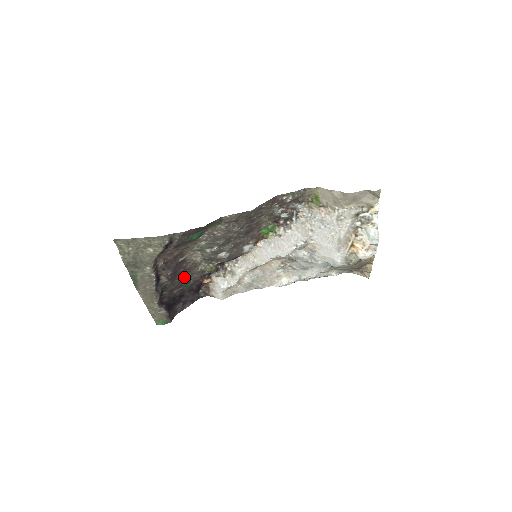
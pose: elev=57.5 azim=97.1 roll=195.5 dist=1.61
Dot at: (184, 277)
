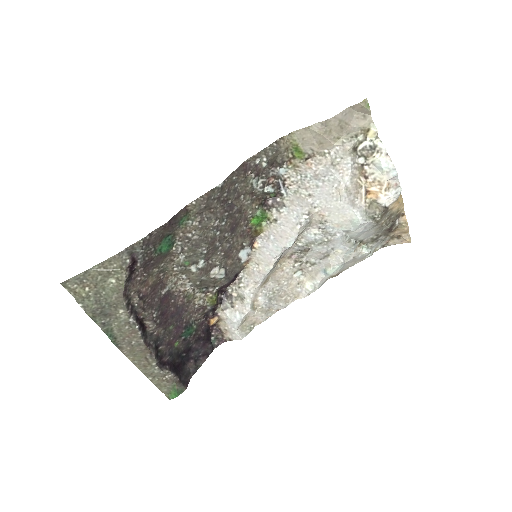
Dot at: (180, 321)
